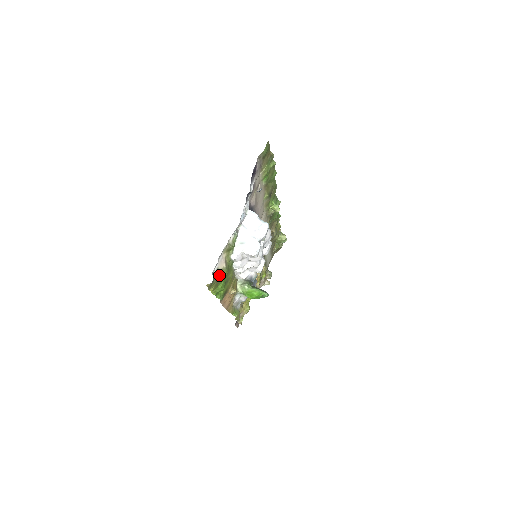
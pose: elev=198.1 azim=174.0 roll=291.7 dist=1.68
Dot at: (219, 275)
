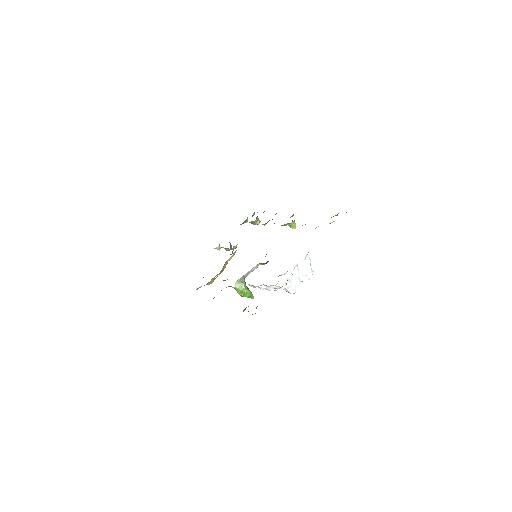
Dot at: occluded
